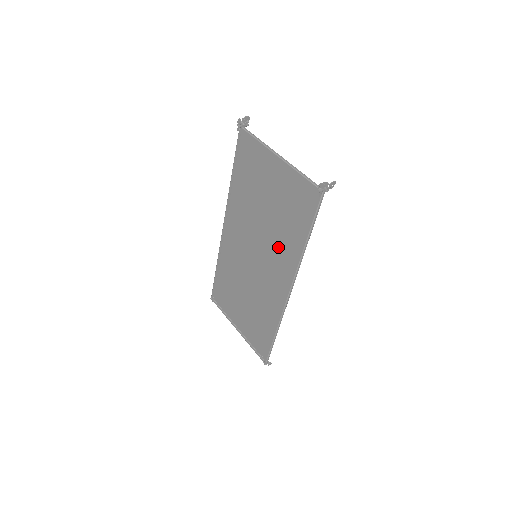
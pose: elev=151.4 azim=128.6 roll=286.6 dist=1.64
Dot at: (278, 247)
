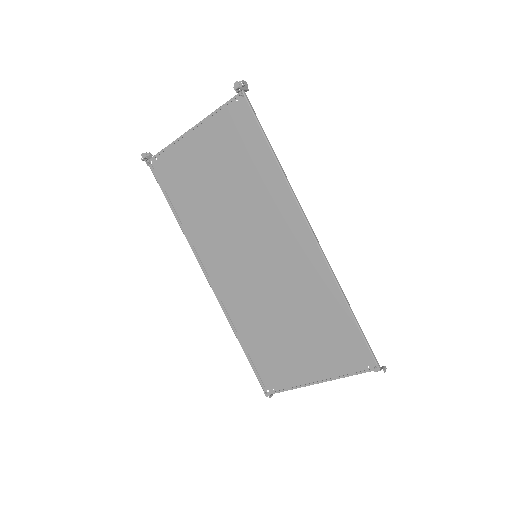
Dot at: (262, 208)
